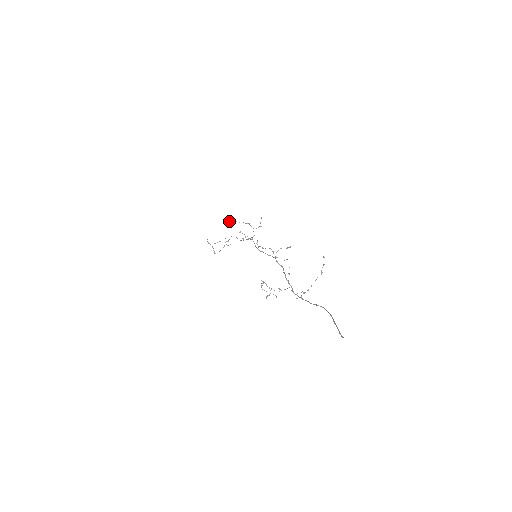
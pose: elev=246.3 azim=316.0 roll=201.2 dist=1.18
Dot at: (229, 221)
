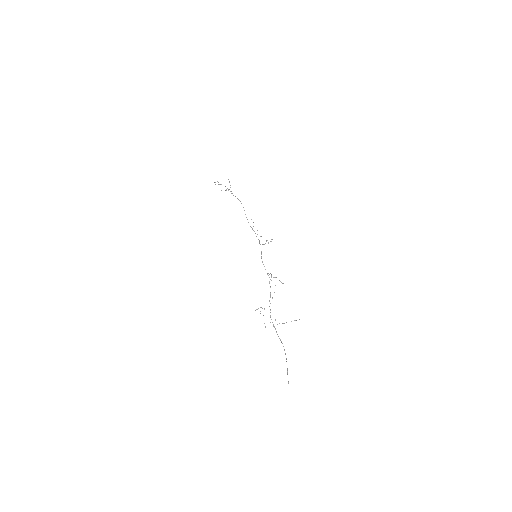
Dot at: occluded
